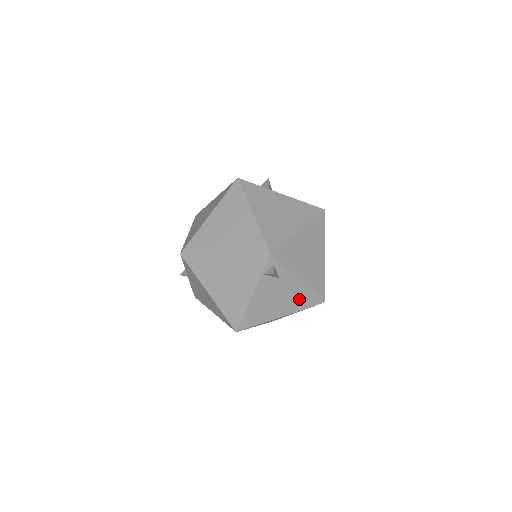
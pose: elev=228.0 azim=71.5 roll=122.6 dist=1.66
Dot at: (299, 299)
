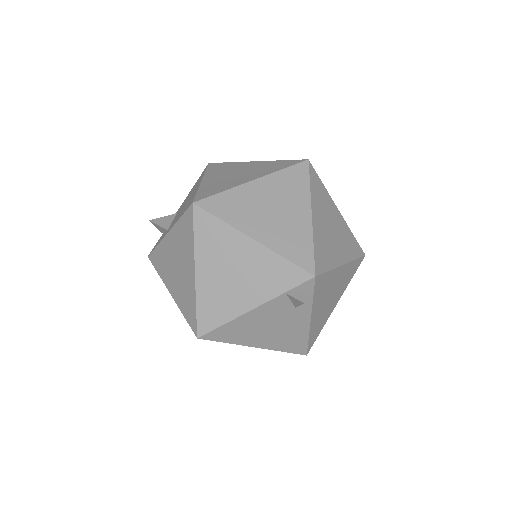
Dot at: (290, 339)
